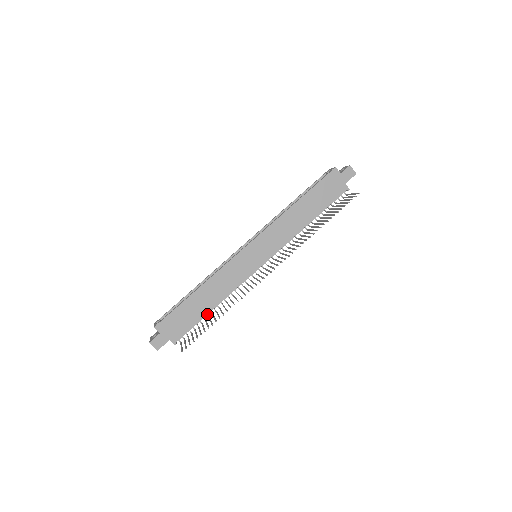
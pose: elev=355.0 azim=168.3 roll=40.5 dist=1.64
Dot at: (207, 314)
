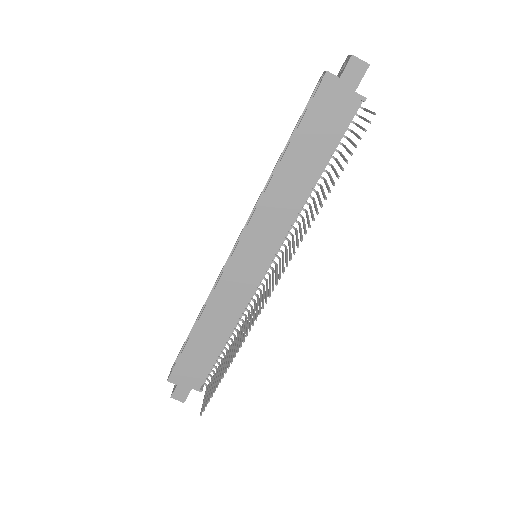
Dot at: (225, 345)
